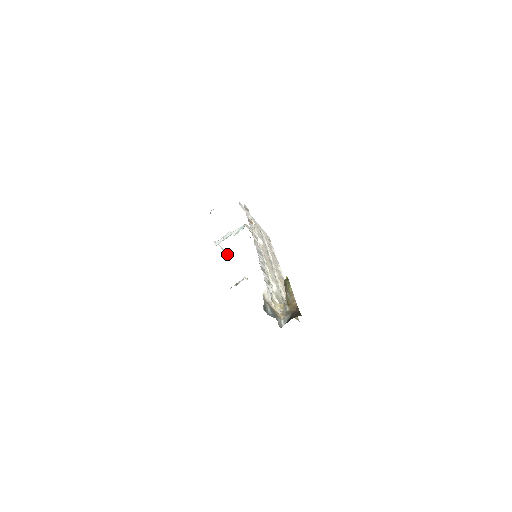
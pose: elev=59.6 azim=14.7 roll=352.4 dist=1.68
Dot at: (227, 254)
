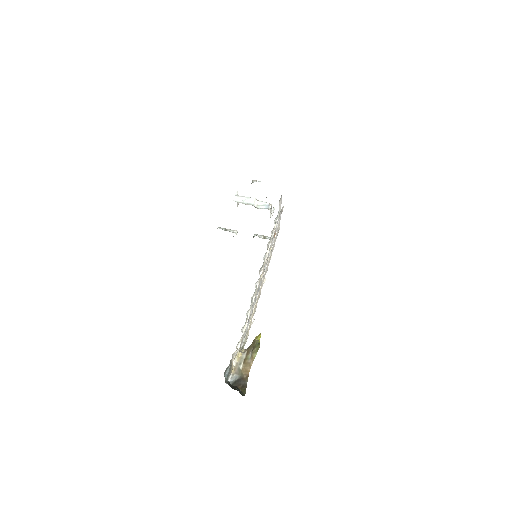
Dot at: occluded
